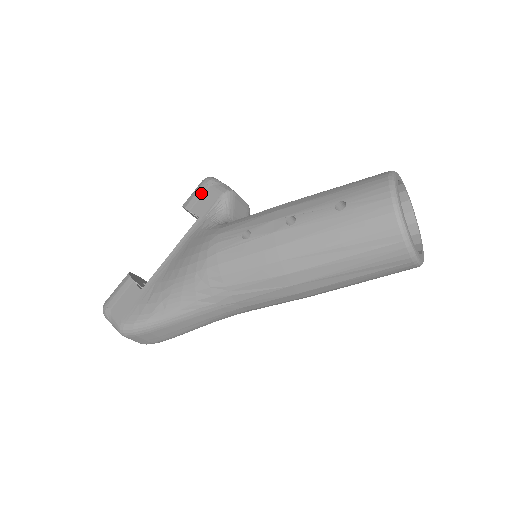
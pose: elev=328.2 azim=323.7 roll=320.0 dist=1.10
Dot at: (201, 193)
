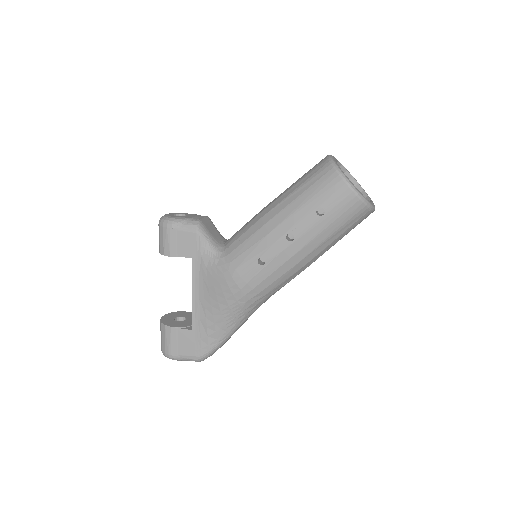
Dot at: (174, 239)
